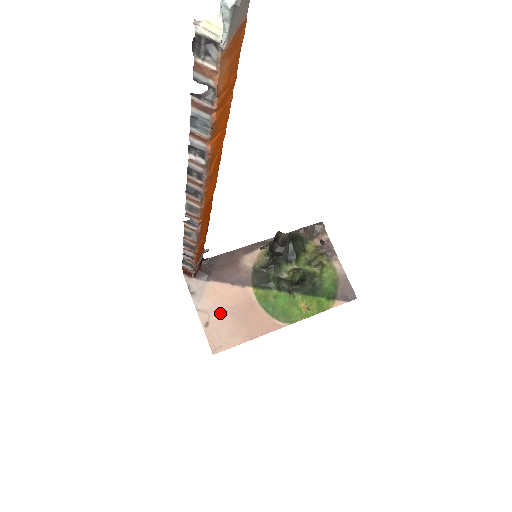
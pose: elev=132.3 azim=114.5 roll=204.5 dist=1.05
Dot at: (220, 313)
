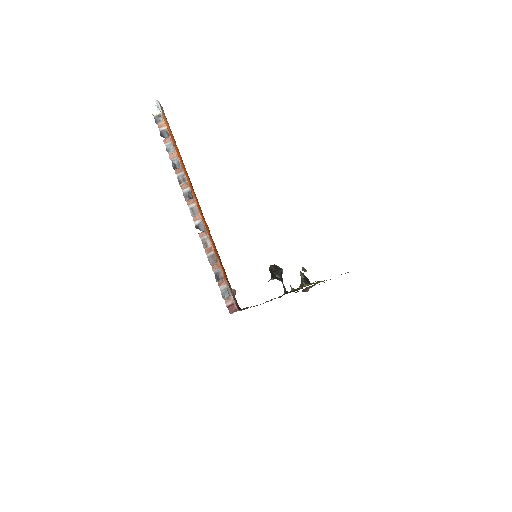
Dot at: occluded
